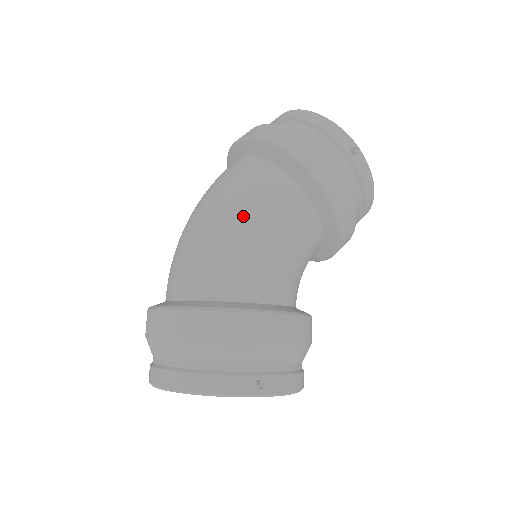
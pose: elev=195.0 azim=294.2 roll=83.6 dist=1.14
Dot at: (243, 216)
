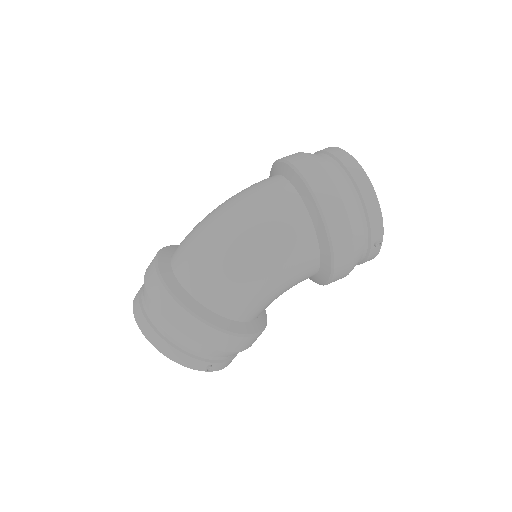
Dot at: (265, 263)
